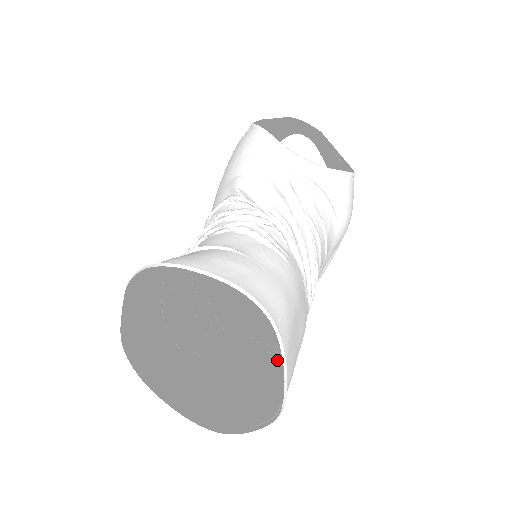
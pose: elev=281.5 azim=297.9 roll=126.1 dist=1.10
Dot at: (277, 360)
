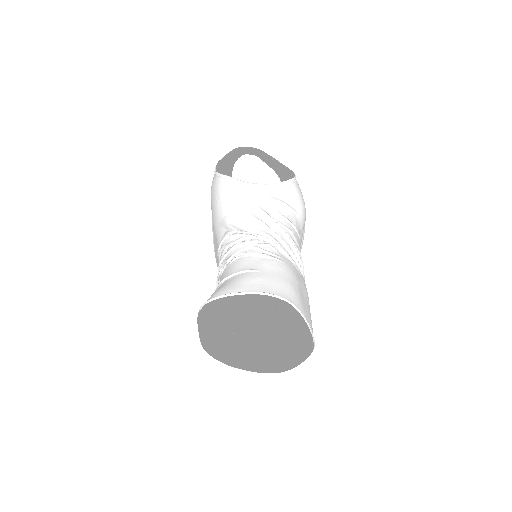
Dot at: (298, 315)
